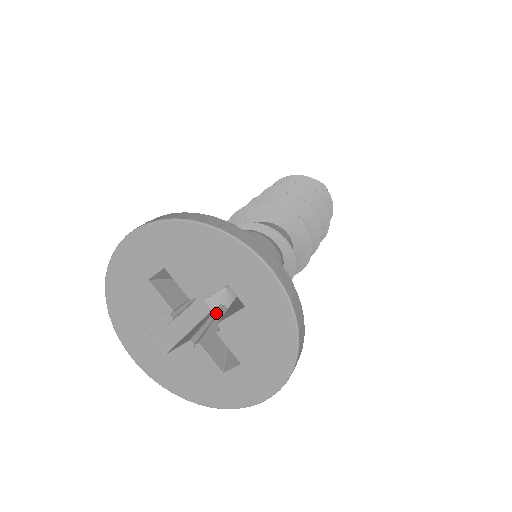
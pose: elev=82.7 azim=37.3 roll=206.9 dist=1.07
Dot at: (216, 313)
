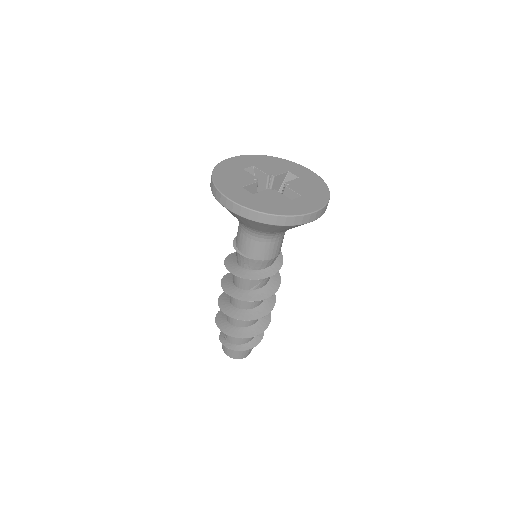
Dot at: occluded
